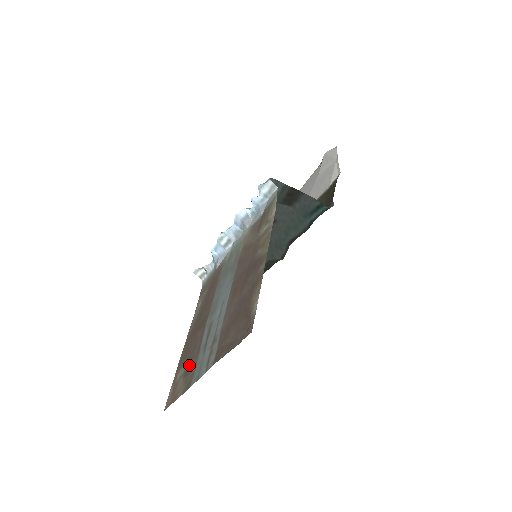
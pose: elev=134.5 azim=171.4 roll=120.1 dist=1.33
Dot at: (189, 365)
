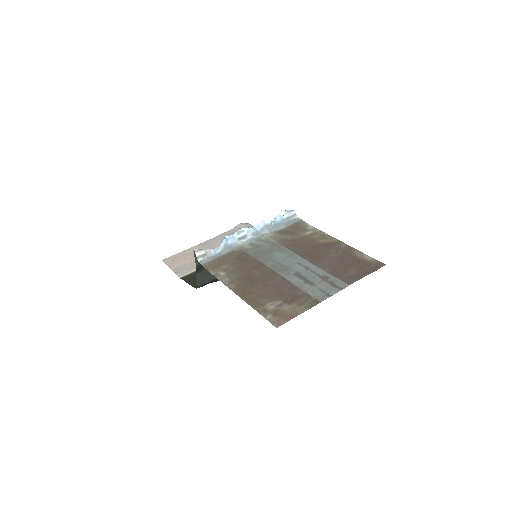
Dot at: (289, 296)
